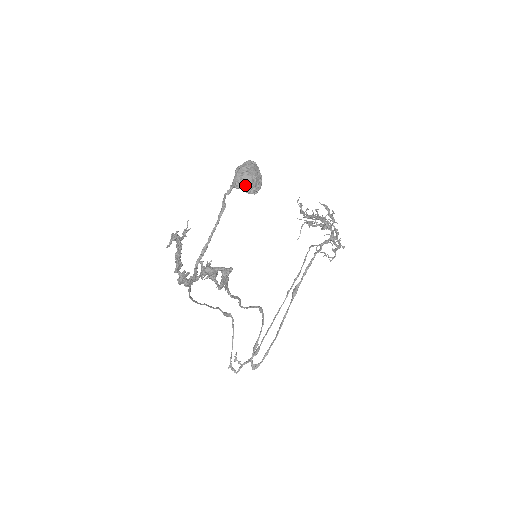
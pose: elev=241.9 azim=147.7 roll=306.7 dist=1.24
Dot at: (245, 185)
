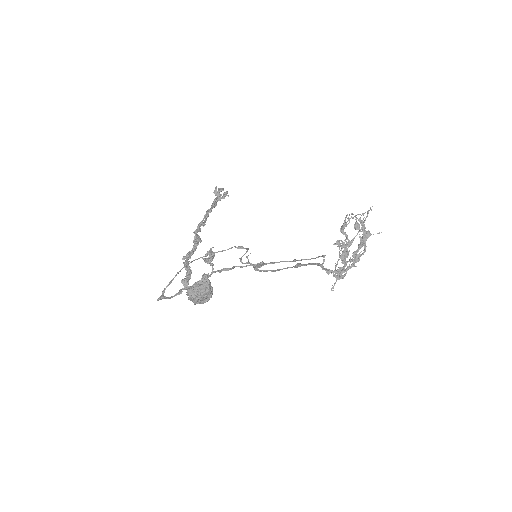
Dot at: occluded
